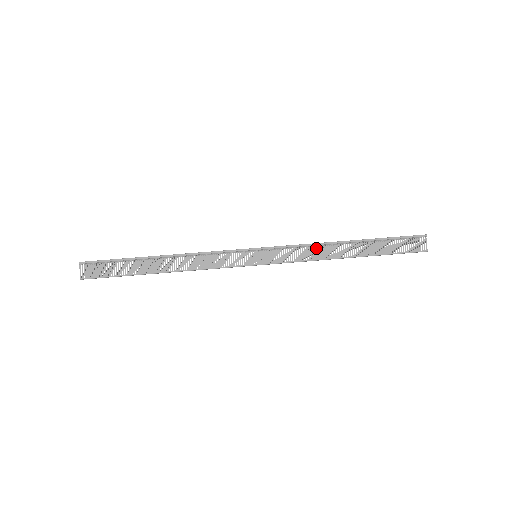
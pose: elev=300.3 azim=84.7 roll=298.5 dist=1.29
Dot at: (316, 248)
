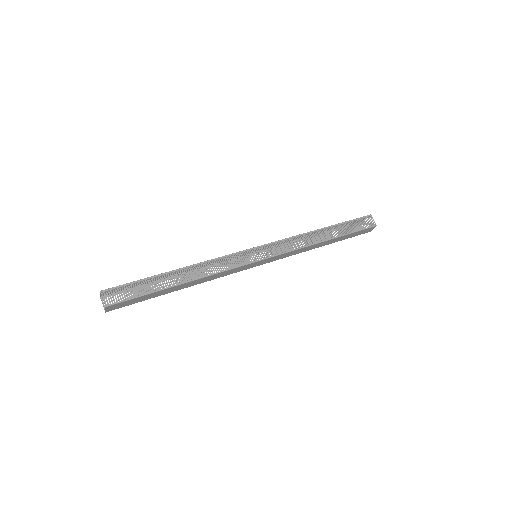
Dot at: occluded
